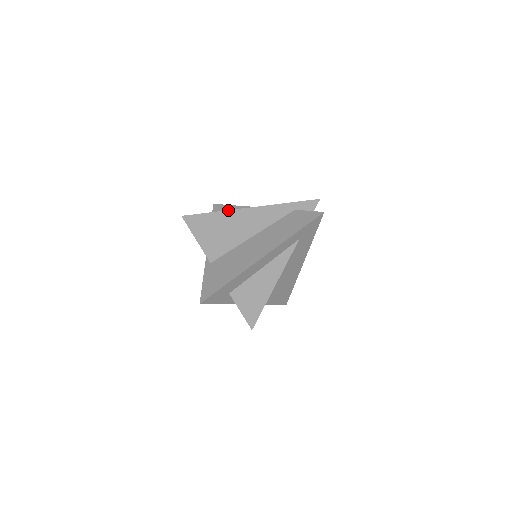
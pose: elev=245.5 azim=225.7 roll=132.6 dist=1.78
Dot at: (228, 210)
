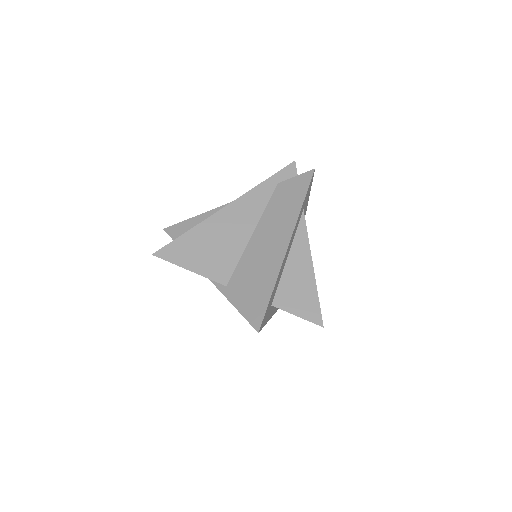
Dot at: (205, 220)
